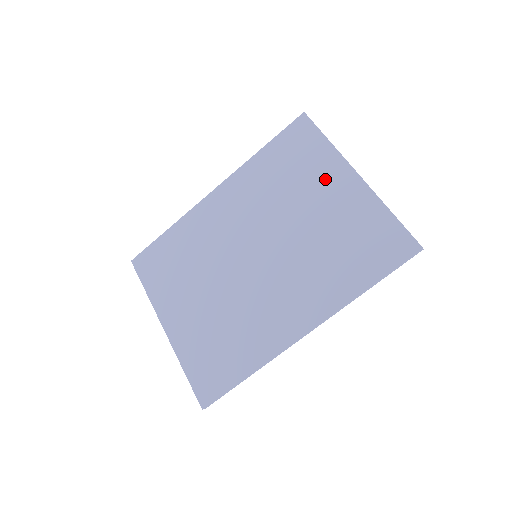
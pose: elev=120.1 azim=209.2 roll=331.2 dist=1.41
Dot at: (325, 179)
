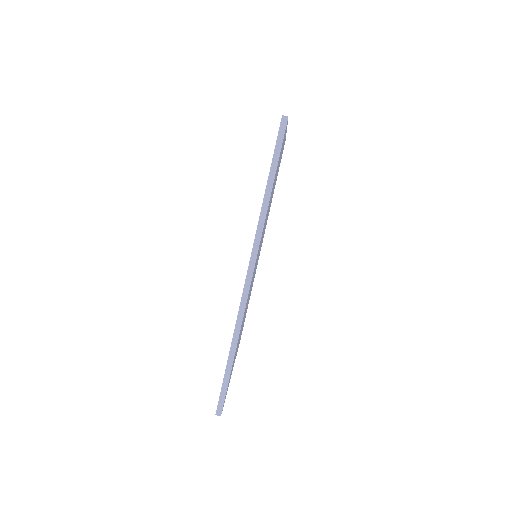
Dot at: occluded
